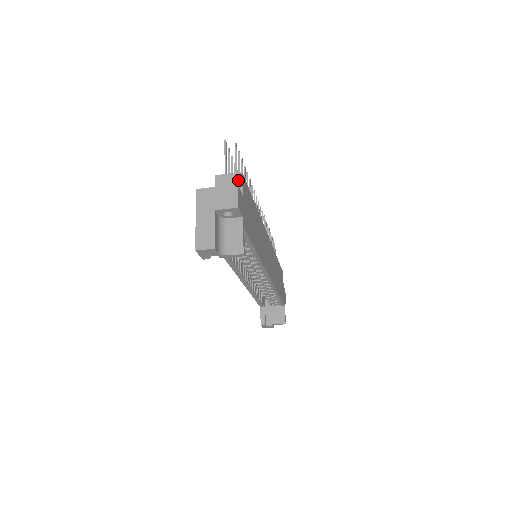
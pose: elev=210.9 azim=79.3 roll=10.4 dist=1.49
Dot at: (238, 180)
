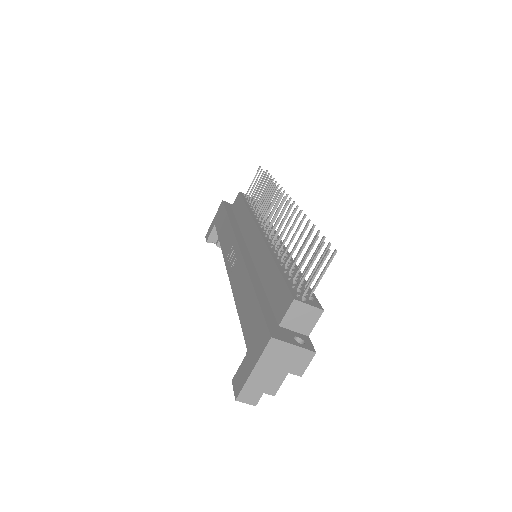
Dot at: (314, 318)
